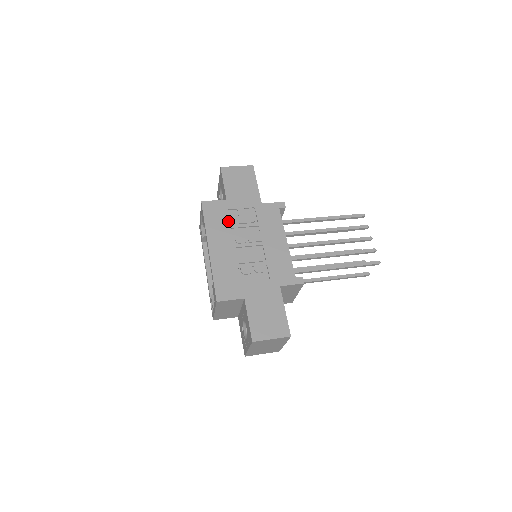
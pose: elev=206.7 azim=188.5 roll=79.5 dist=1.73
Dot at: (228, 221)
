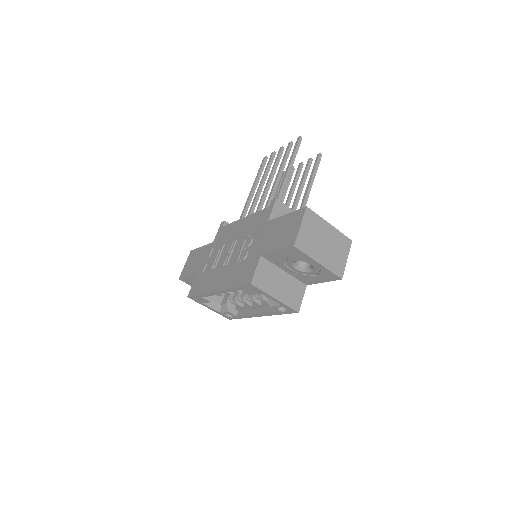
Dot at: (208, 272)
